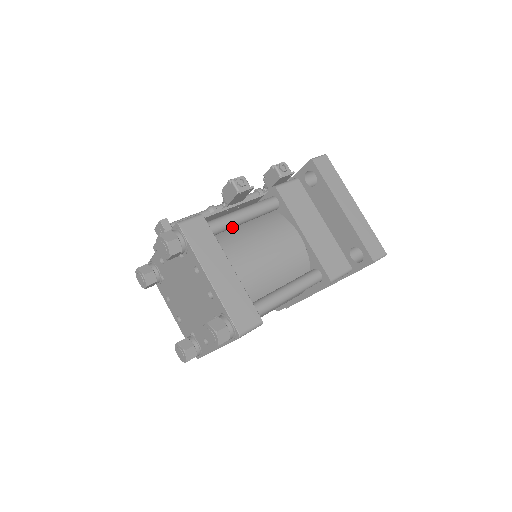
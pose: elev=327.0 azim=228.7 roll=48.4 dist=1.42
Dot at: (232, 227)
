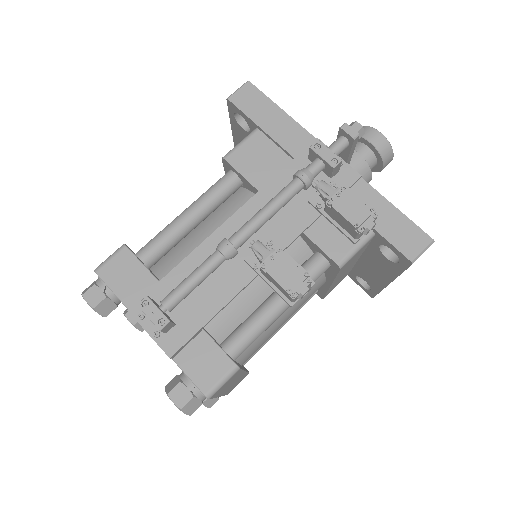
Dot at: occluded
